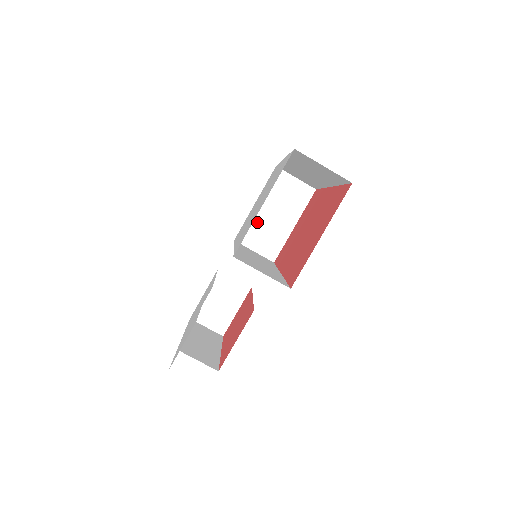
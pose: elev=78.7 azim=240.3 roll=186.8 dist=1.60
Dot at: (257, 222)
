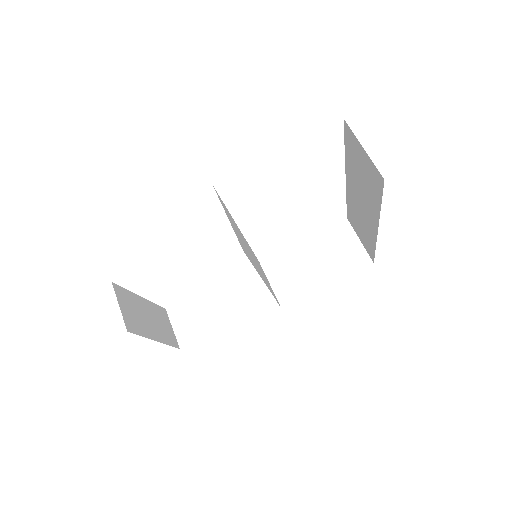
Dot at: (293, 258)
